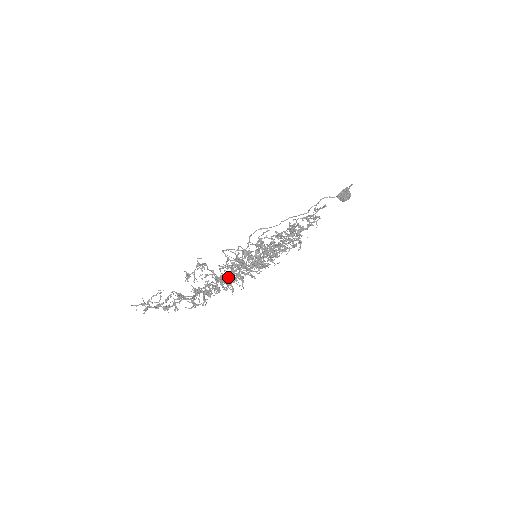
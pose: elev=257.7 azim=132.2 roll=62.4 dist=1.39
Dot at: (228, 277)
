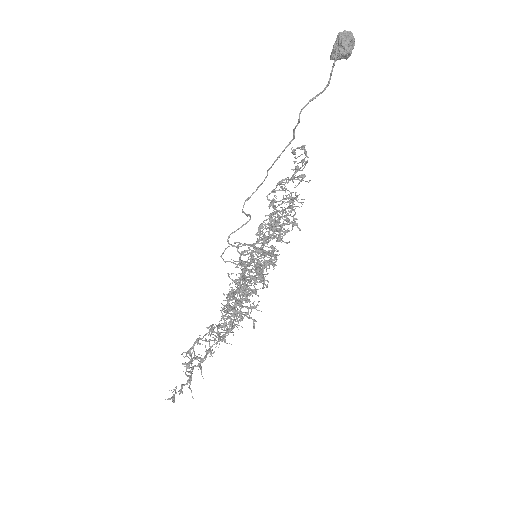
Dot at: (238, 304)
